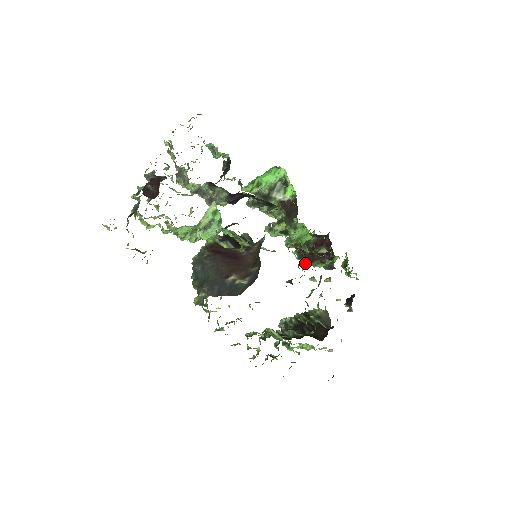
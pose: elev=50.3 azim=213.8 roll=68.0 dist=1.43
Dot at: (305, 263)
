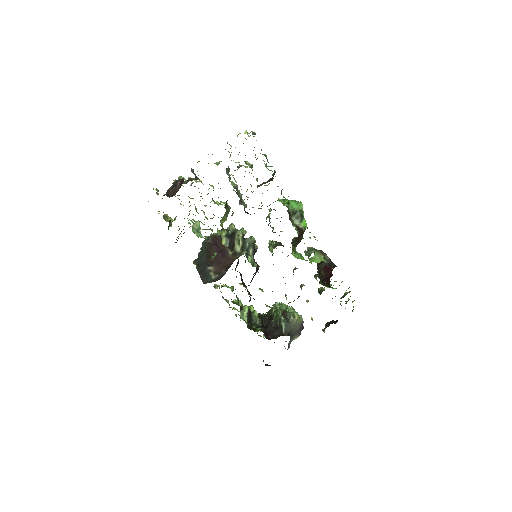
Dot at: occluded
